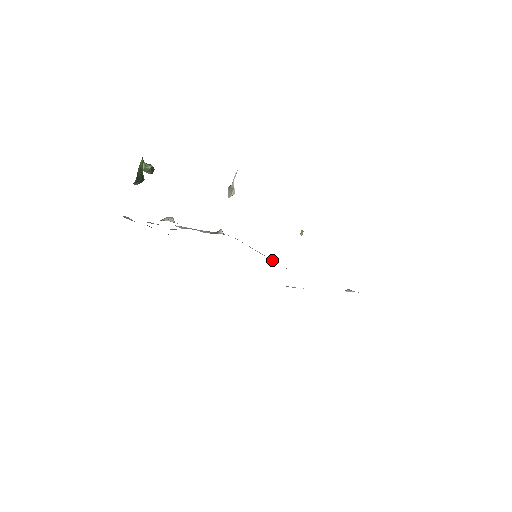
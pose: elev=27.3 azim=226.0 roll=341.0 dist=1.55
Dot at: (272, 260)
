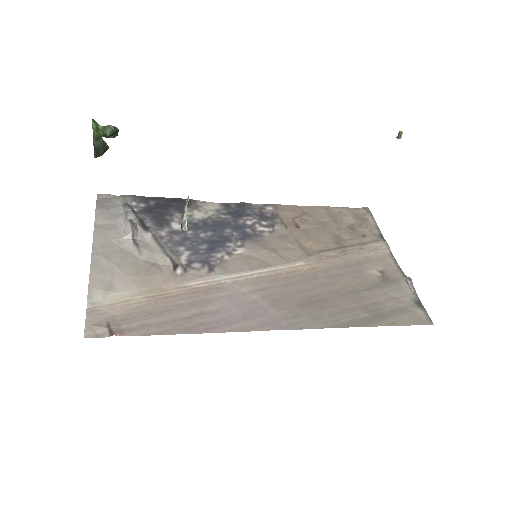
Dot at: (271, 271)
